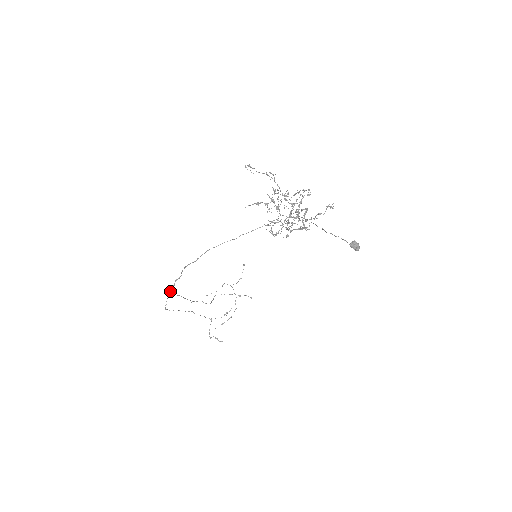
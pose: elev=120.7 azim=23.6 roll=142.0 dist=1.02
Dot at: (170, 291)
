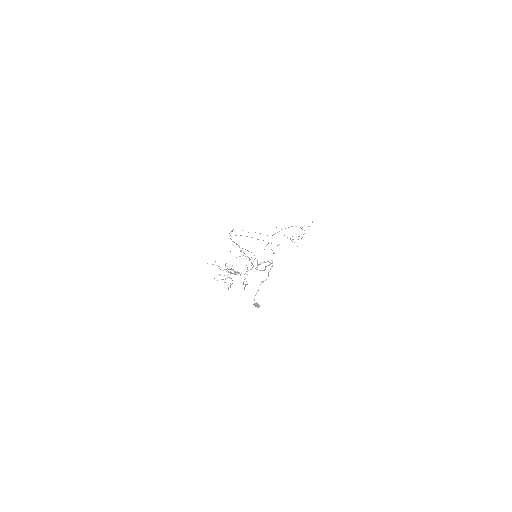
Dot at: (233, 229)
